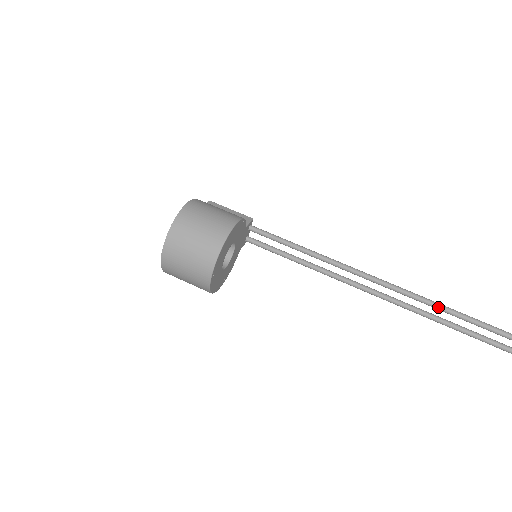
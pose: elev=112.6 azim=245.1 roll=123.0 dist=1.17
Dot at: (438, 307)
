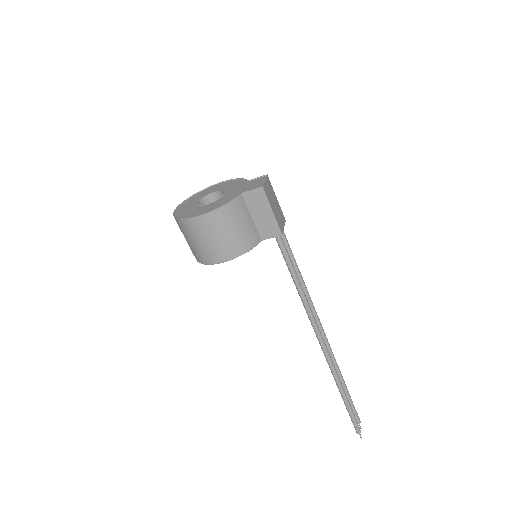
Dot at: (336, 383)
